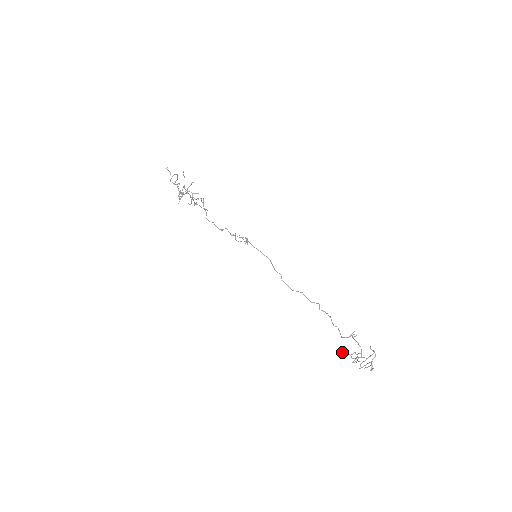
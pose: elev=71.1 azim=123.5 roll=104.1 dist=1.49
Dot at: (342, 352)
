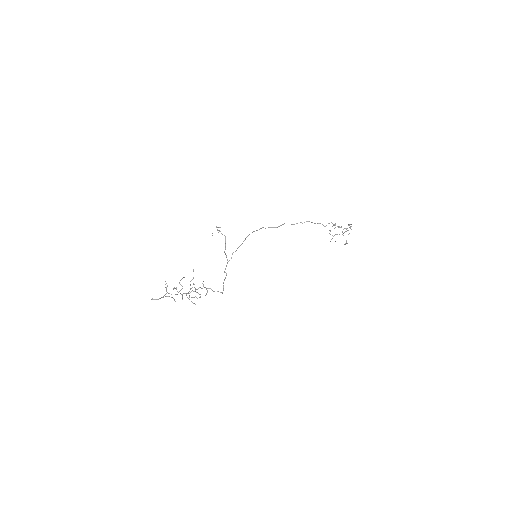
Dot at: (330, 234)
